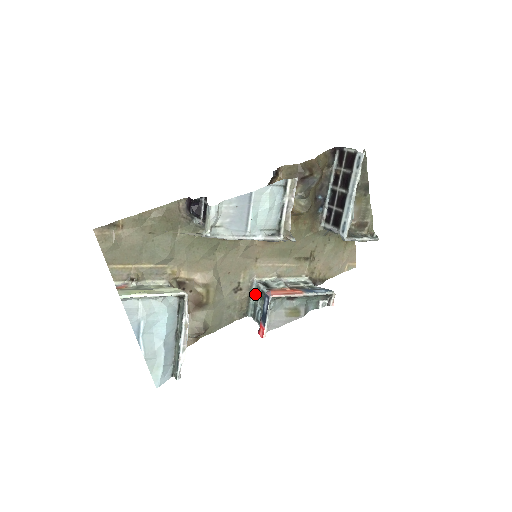
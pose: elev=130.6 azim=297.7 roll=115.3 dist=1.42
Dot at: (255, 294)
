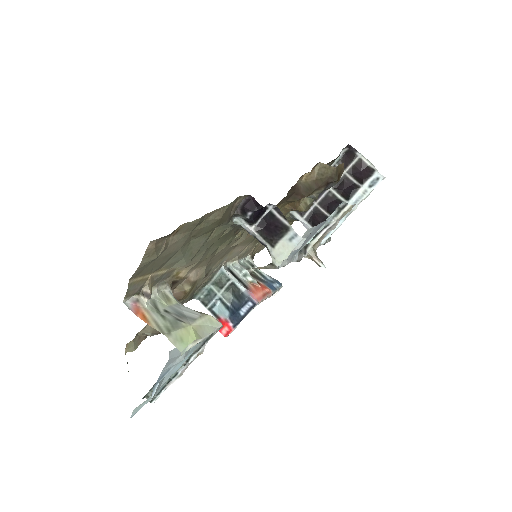
Dot at: (216, 280)
